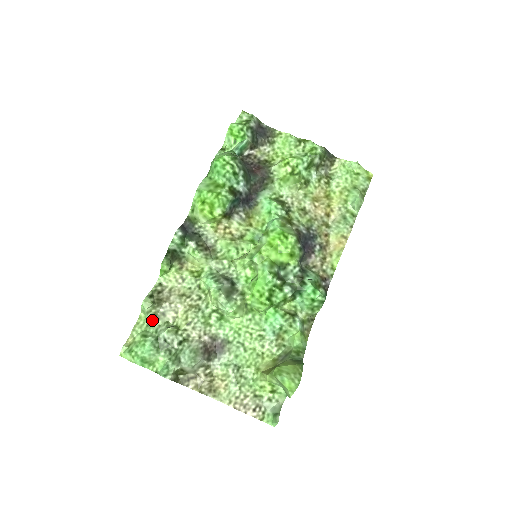
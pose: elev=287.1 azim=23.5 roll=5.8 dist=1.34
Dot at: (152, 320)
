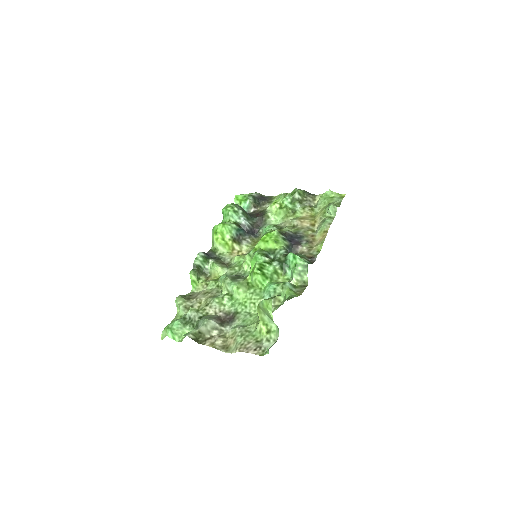
Dot at: (183, 311)
